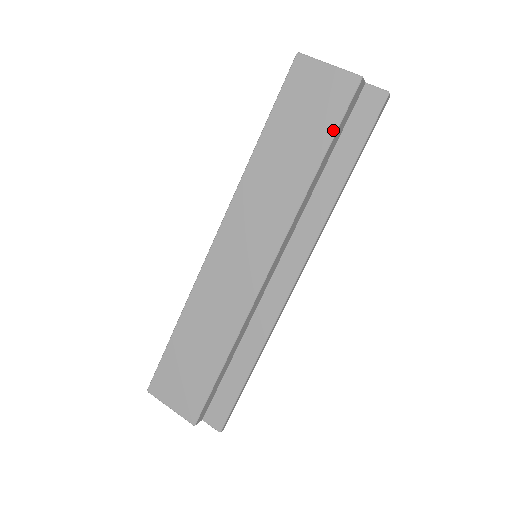
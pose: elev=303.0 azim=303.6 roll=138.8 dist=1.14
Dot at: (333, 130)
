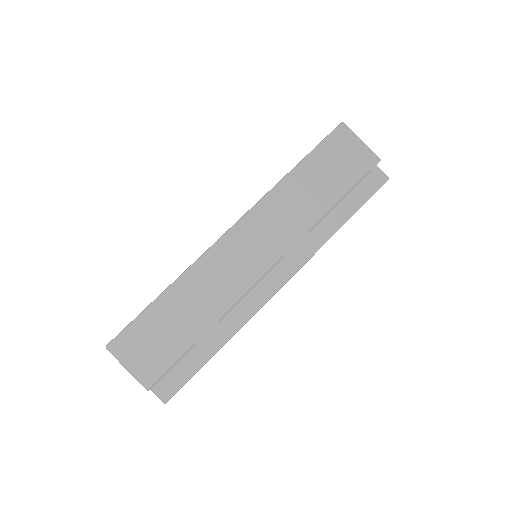
Dot at: (351, 186)
